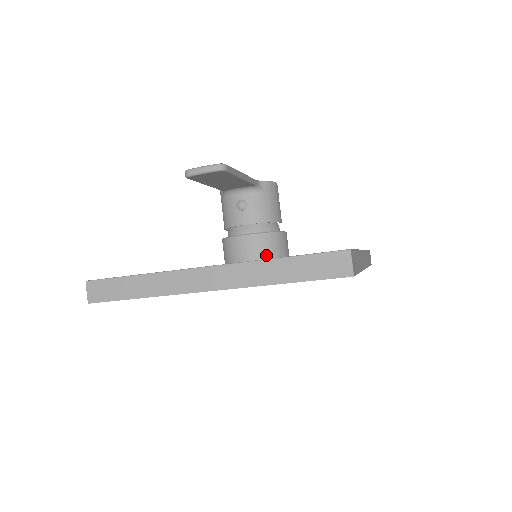
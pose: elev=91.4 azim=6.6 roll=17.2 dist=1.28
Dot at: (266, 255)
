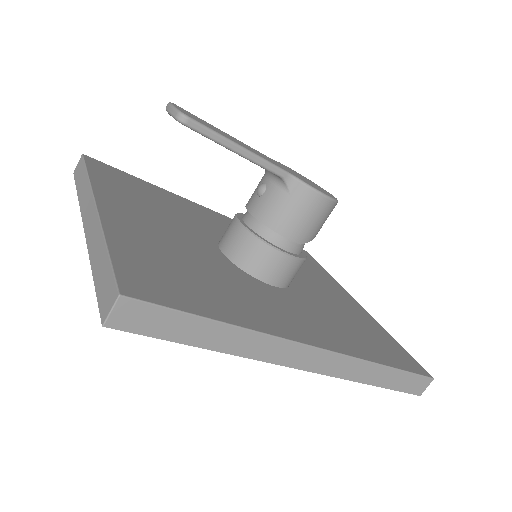
Dot at: (238, 258)
